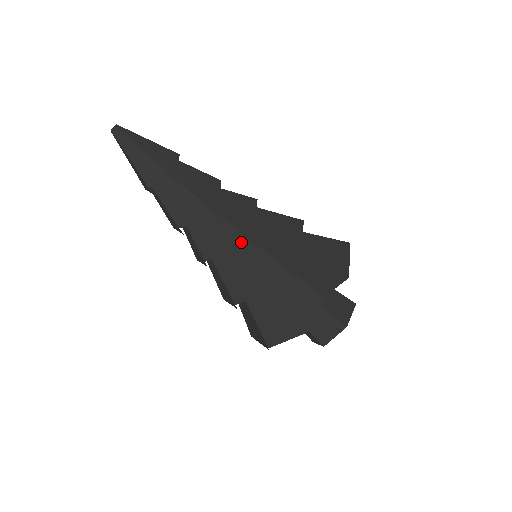
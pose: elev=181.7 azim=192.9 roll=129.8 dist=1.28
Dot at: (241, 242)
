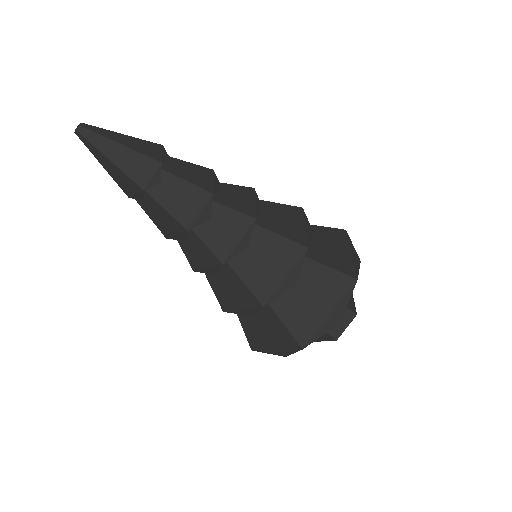
Dot at: (228, 271)
